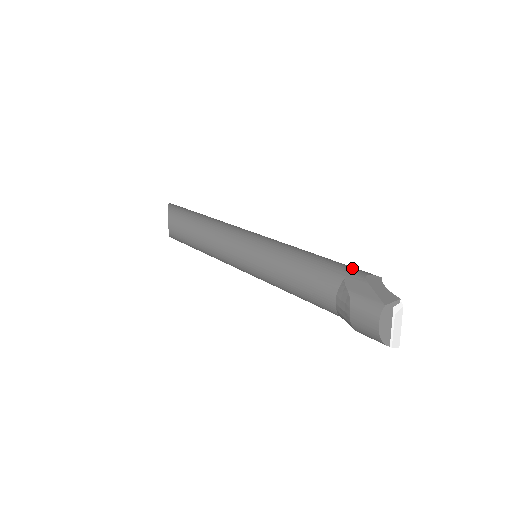
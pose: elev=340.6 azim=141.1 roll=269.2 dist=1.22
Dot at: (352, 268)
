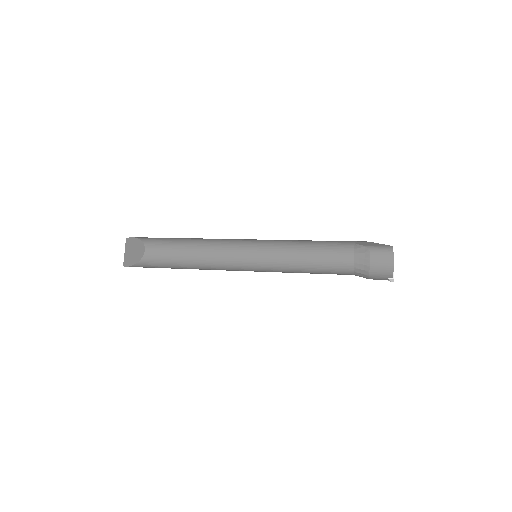
Dot at: occluded
